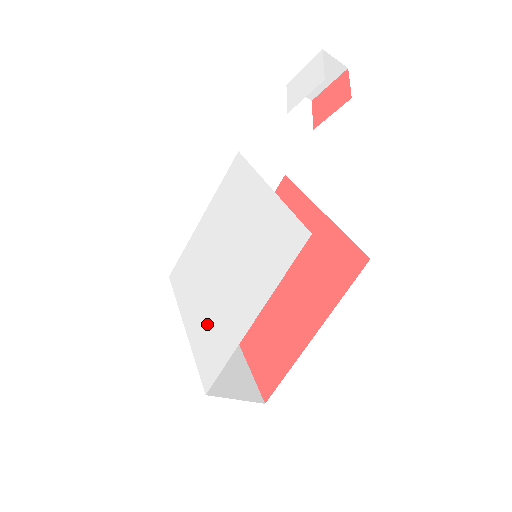
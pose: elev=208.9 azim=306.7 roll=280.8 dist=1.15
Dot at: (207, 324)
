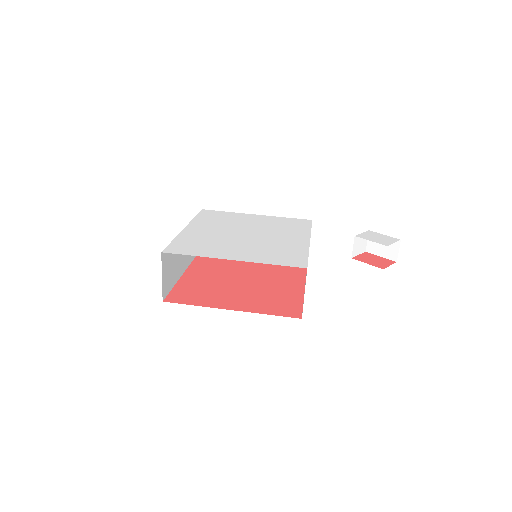
Dot at: (202, 238)
